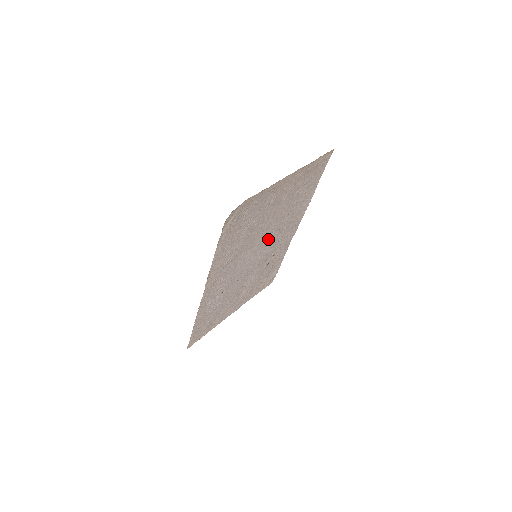
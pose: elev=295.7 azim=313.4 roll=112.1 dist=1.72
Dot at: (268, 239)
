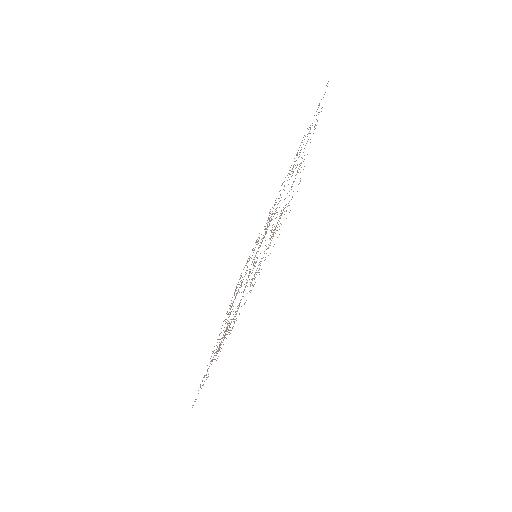
Dot at: occluded
